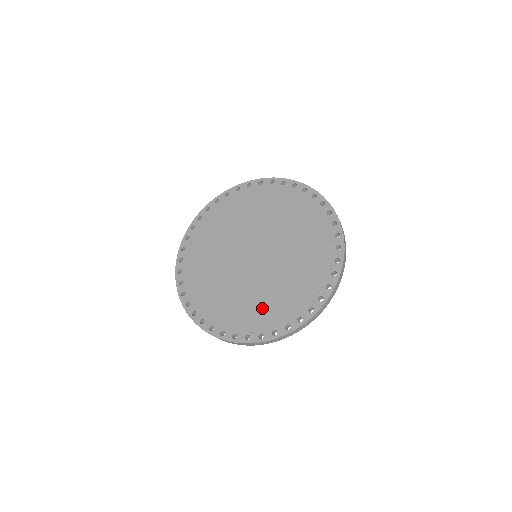
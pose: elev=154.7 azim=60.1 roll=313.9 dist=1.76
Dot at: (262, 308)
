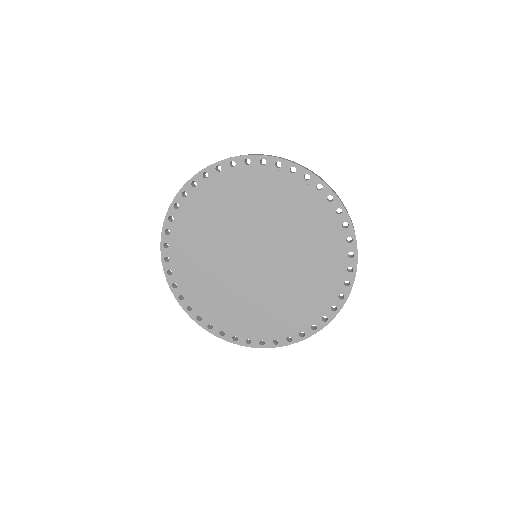
Dot at: (263, 317)
